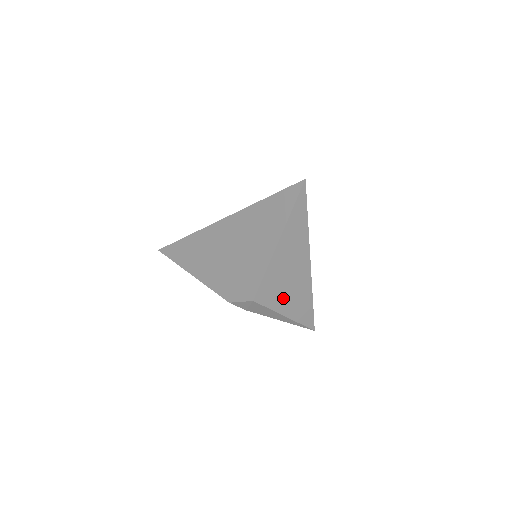
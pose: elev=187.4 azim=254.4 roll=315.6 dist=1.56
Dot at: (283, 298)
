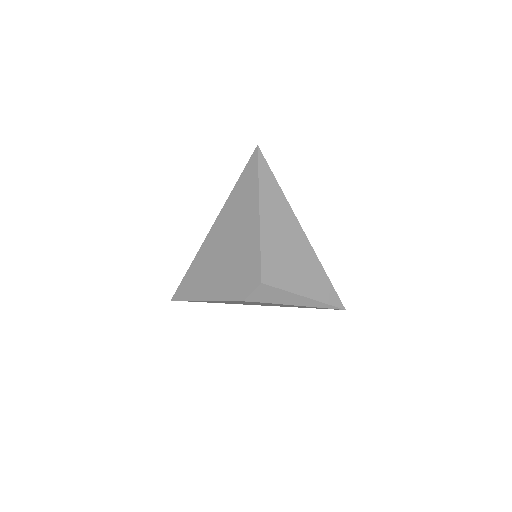
Dot at: (292, 275)
